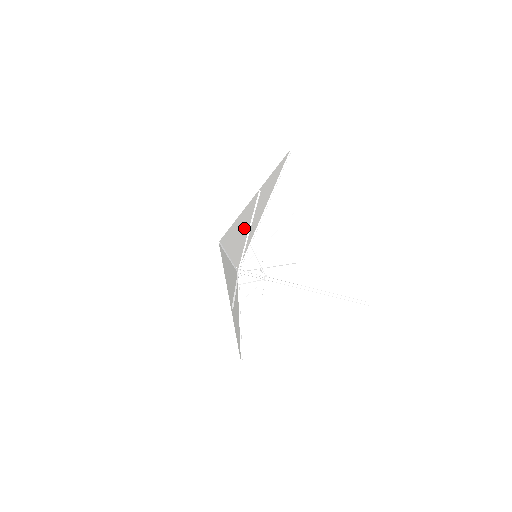
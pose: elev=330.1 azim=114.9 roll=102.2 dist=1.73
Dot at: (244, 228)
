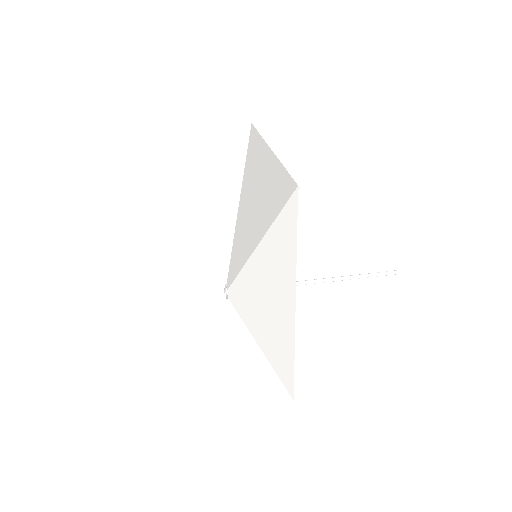
Dot at: (257, 205)
